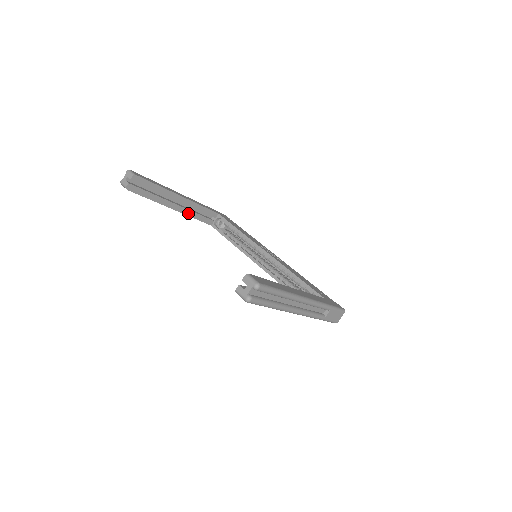
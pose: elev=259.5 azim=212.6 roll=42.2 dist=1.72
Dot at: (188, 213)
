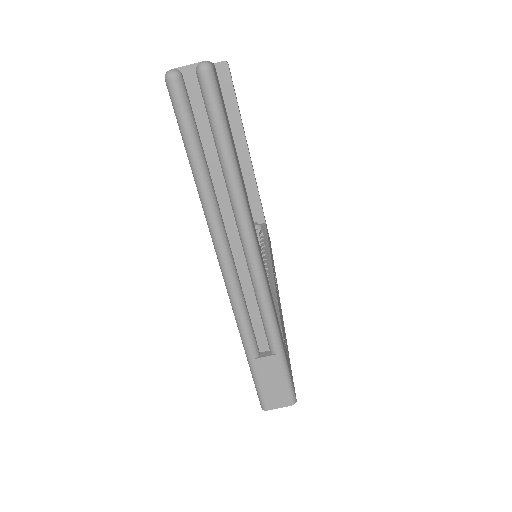
Dot at: occluded
